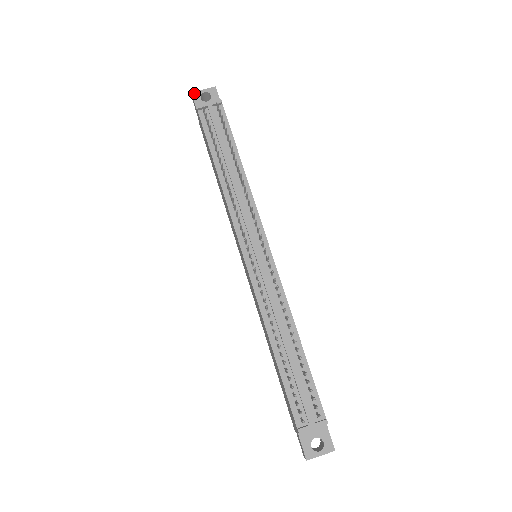
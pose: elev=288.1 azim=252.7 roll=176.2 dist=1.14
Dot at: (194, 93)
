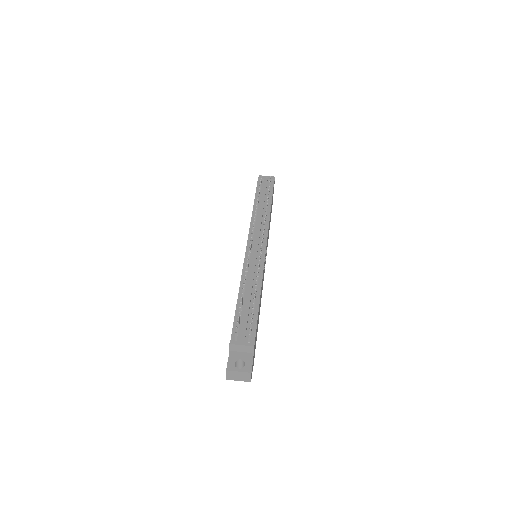
Dot at: occluded
